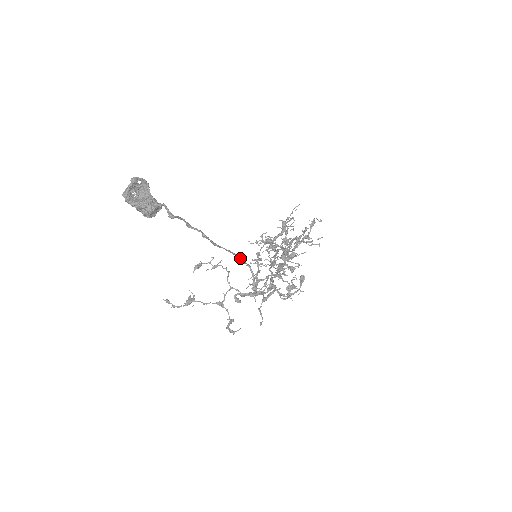
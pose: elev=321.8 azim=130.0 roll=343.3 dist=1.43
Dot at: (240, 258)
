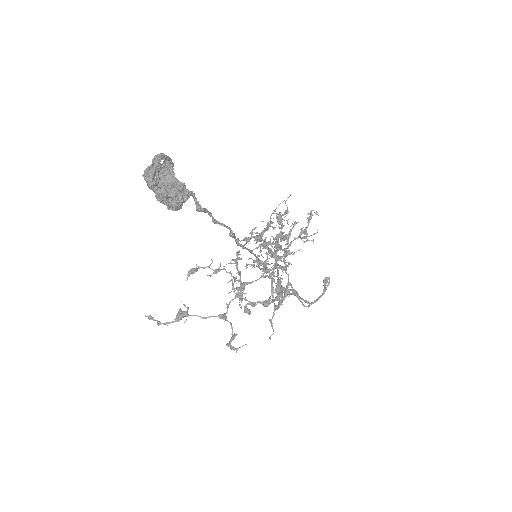
Dot at: (260, 260)
